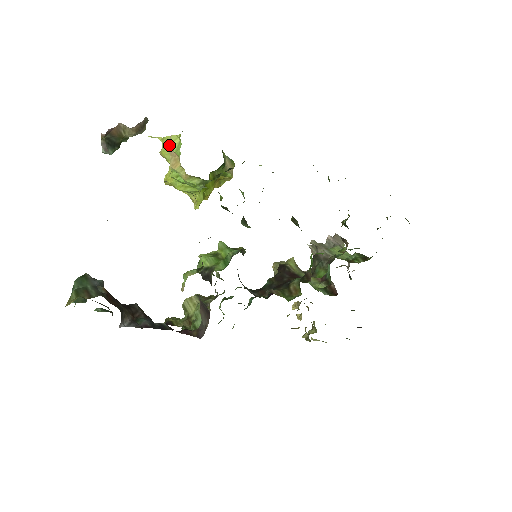
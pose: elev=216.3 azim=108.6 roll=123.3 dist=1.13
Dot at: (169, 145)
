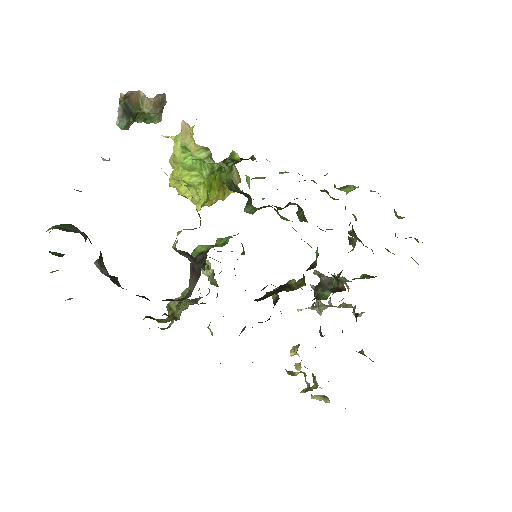
Dot at: occluded
